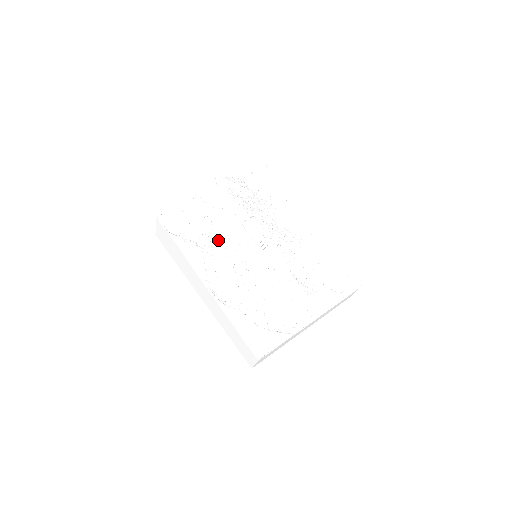
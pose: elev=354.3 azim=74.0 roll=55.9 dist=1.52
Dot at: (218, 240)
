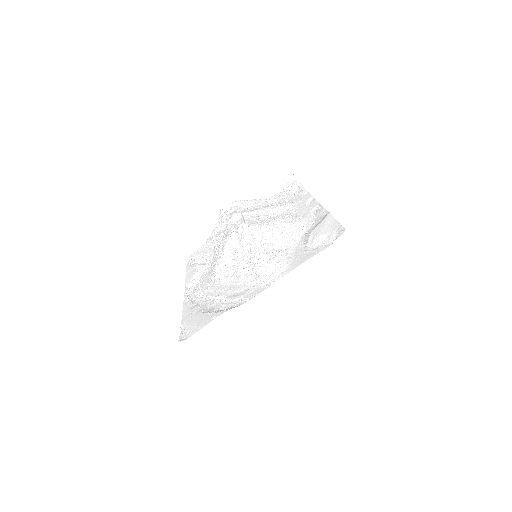
Dot at: (217, 252)
